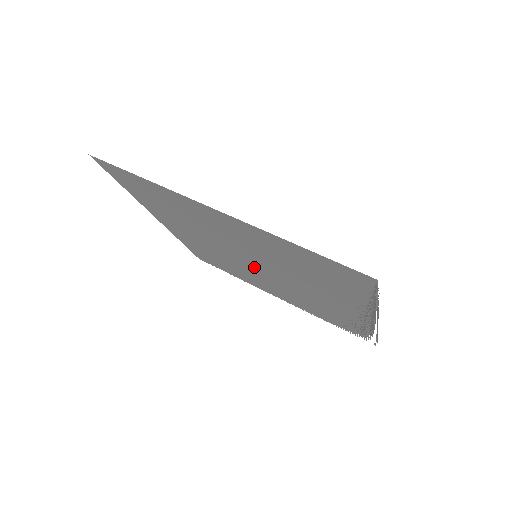
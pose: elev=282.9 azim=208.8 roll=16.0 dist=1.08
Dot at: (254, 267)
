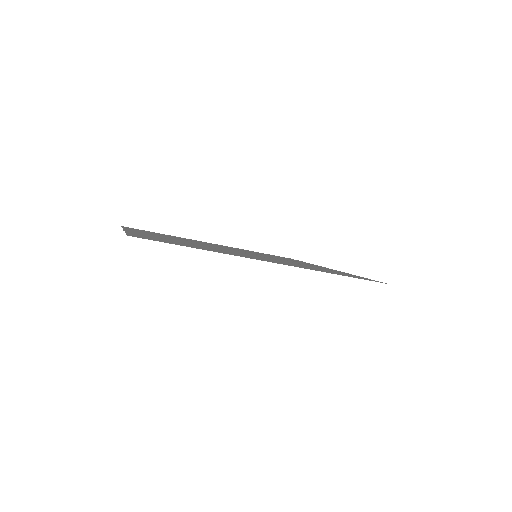
Dot at: (229, 249)
